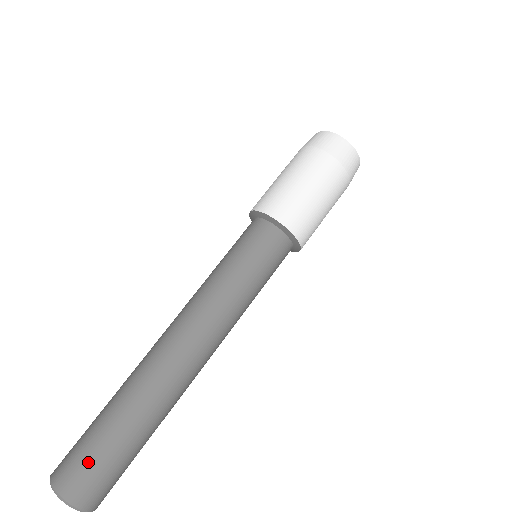
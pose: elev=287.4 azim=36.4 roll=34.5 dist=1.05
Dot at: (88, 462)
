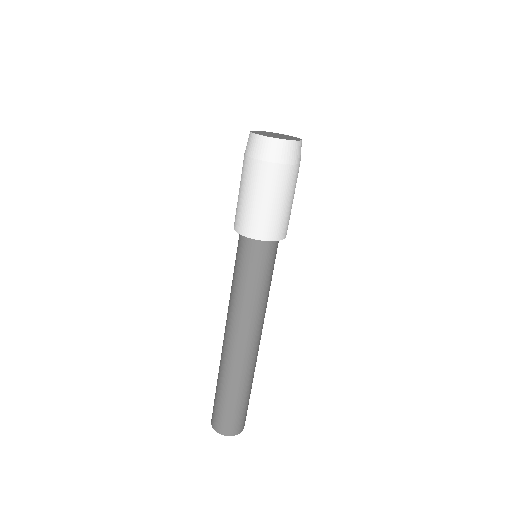
Dot at: (239, 417)
